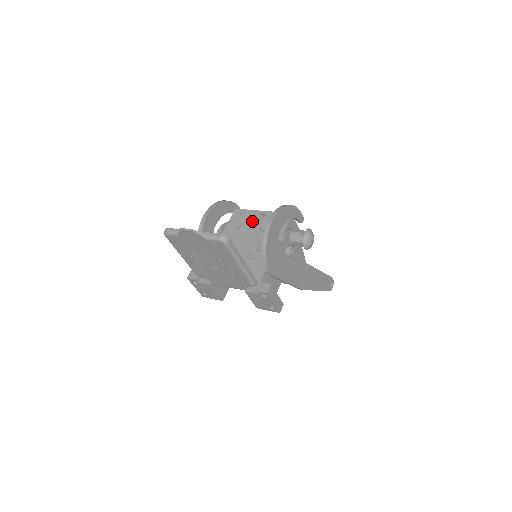
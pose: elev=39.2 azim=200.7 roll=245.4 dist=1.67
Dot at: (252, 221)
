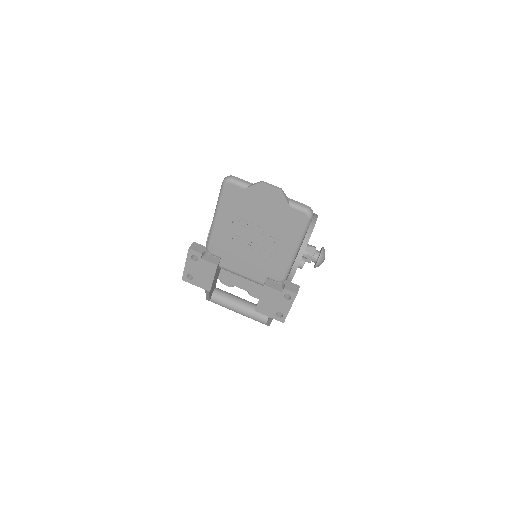
Dot at: occluded
